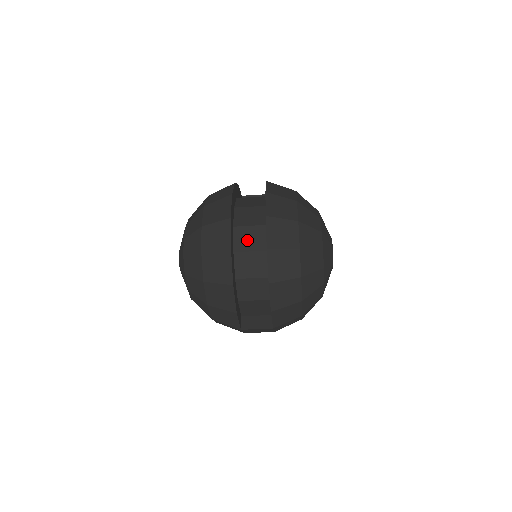
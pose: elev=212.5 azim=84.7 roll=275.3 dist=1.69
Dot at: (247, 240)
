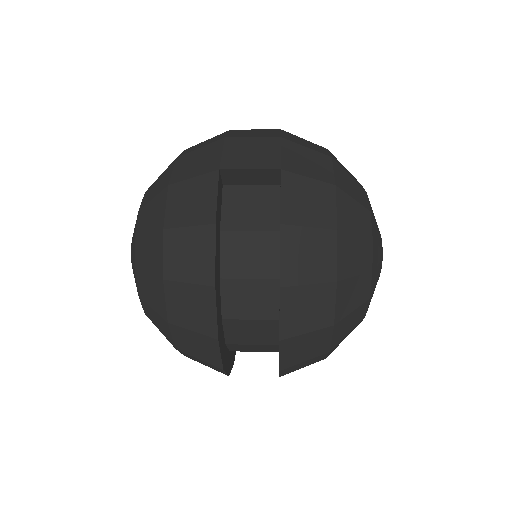
Dot at: (249, 349)
